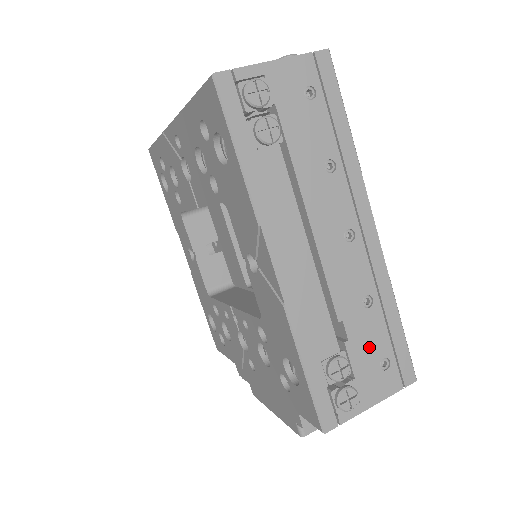
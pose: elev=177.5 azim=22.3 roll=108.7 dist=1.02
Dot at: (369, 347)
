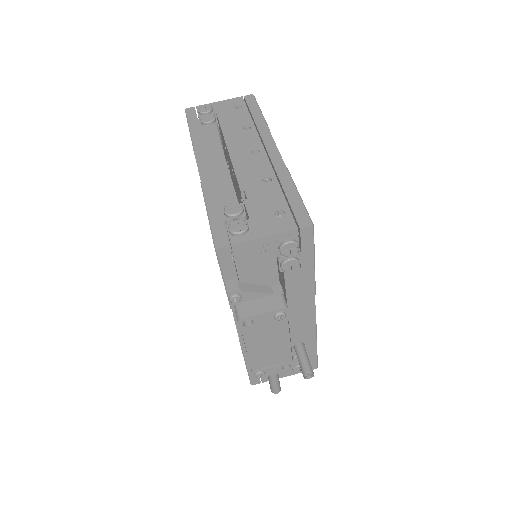
Dot at: (265, 203)
